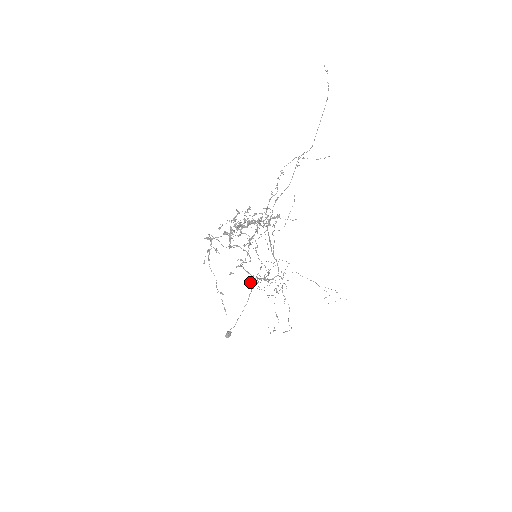
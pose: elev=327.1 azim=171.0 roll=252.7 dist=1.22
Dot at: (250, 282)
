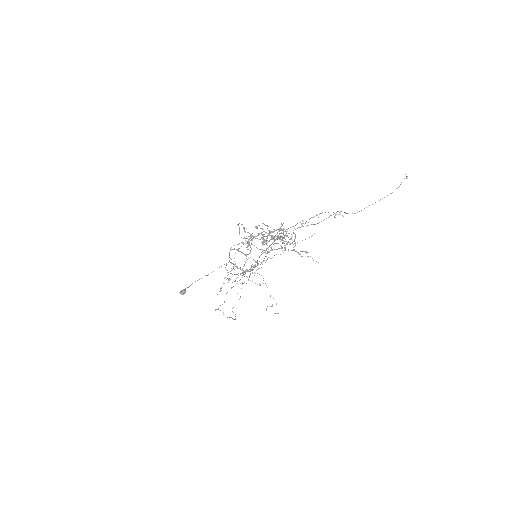
Dot at: (233, 268)
